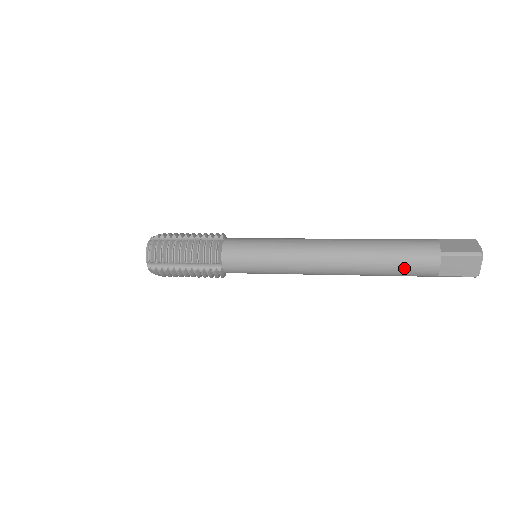
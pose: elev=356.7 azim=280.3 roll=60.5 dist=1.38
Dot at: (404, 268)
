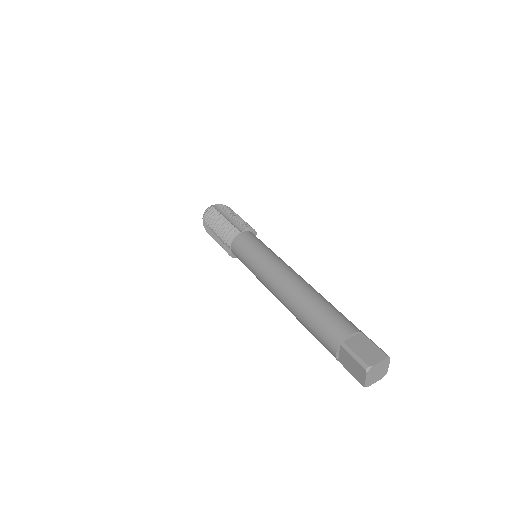
Dot at: (315, 334)
